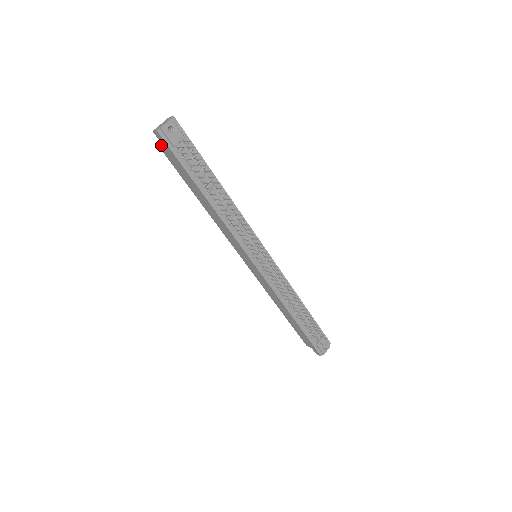
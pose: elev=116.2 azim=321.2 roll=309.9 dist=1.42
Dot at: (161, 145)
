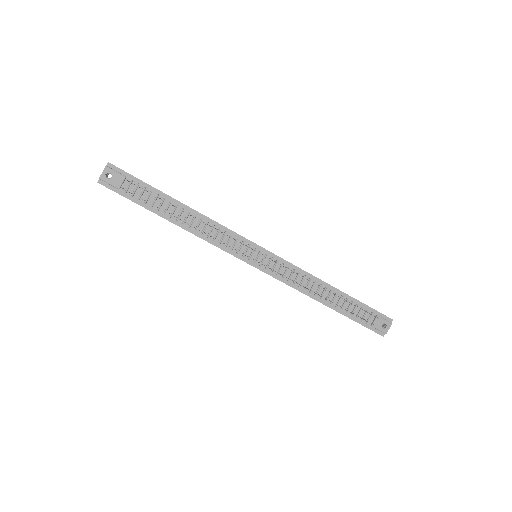
Dot at: occluded
